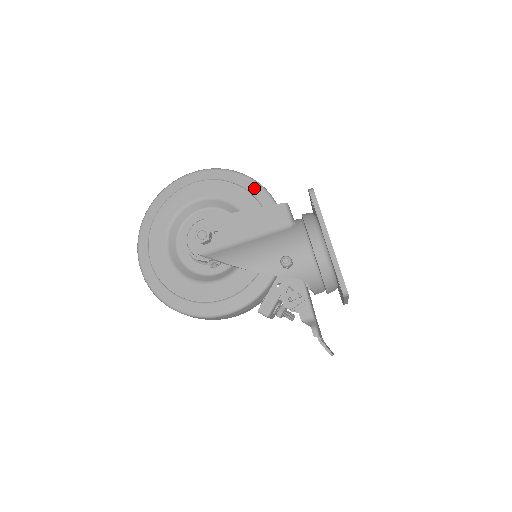
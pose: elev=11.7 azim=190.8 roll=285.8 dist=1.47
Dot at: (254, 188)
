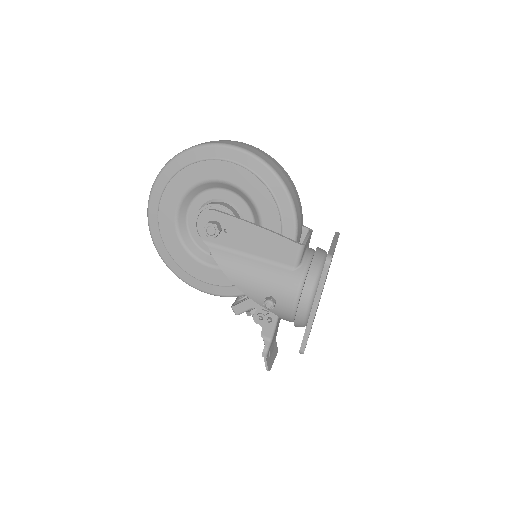
Dot at: (285, 205)
